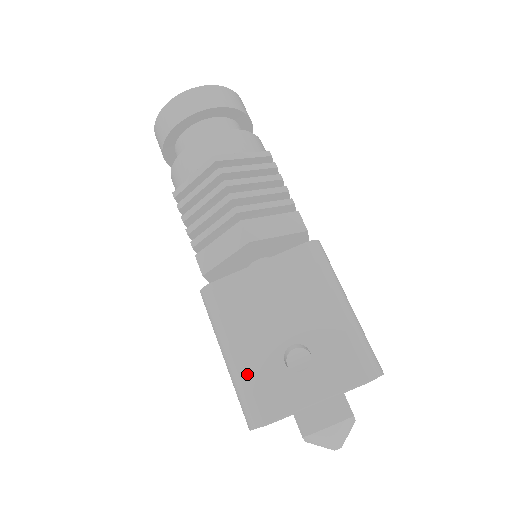
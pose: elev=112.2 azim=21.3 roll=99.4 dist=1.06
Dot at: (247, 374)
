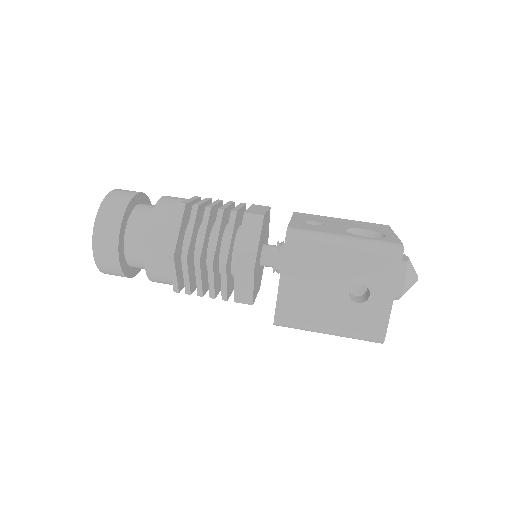
Dot at: (349, 329)
